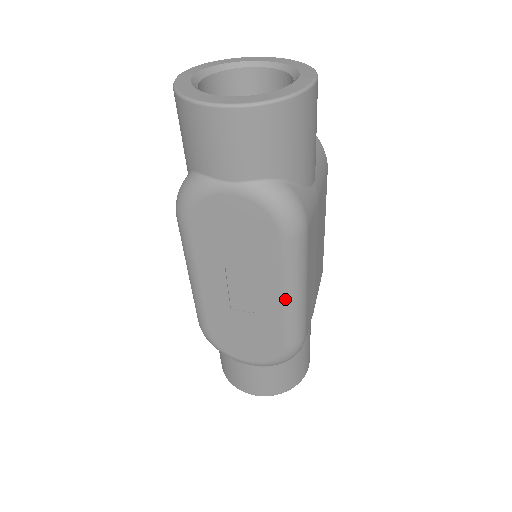
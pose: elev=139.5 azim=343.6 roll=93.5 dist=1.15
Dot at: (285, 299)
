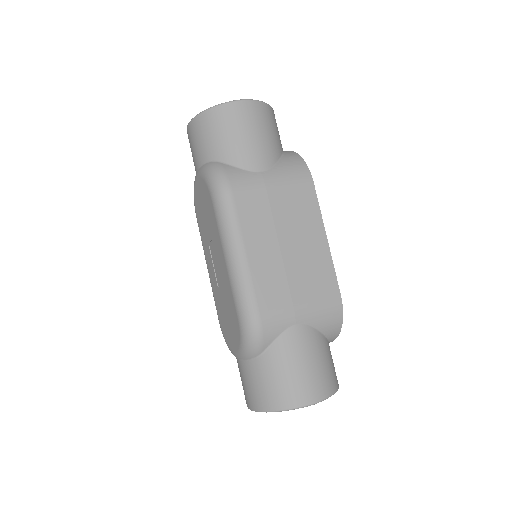
Dot at: (226, 259)
